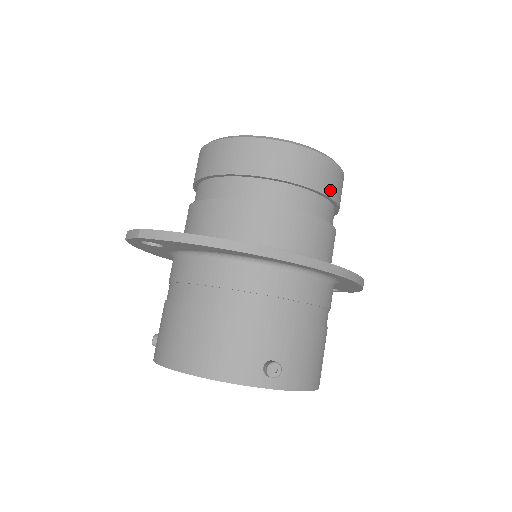
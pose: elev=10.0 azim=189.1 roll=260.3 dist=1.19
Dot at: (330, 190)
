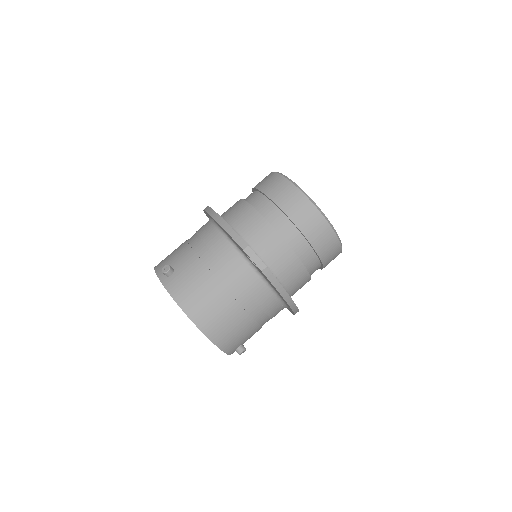
Dot at: occluded
